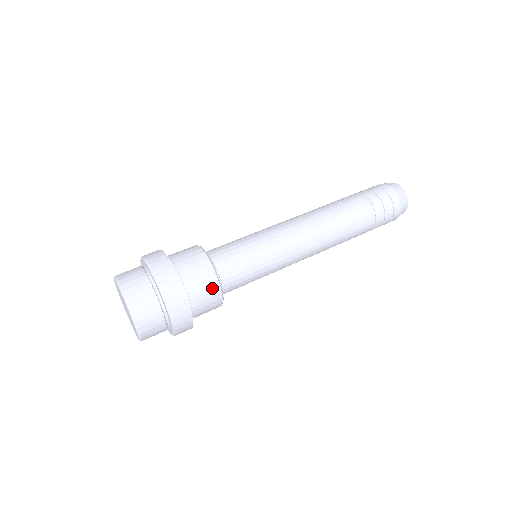
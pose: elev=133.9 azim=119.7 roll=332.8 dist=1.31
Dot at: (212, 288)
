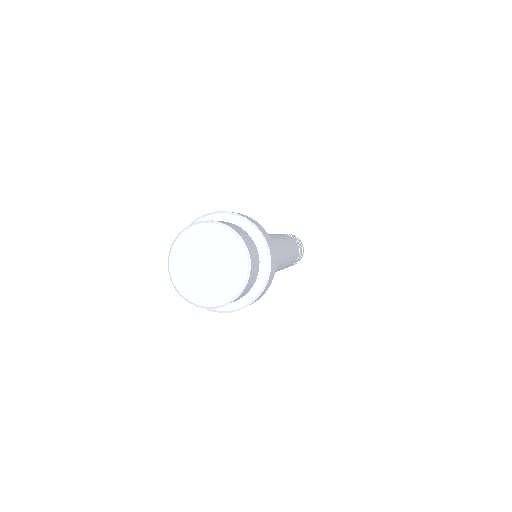
Dot at: occluded
